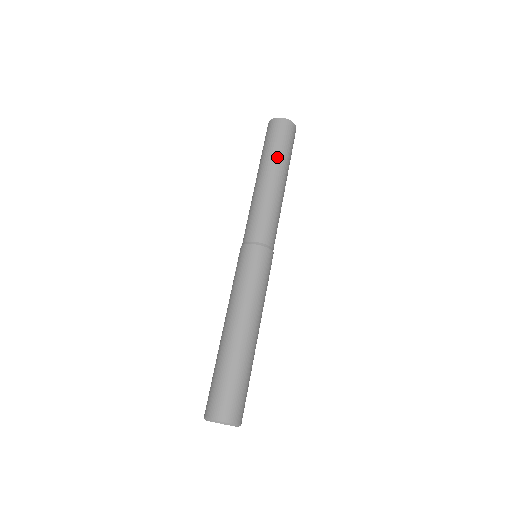
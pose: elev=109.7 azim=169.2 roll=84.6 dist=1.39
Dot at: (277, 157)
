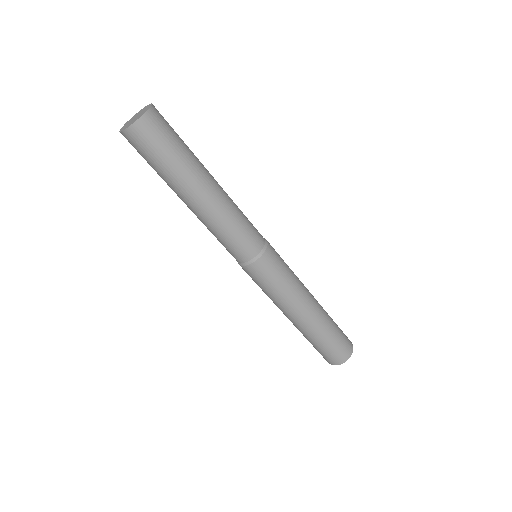
Dot at: (185, 170)
